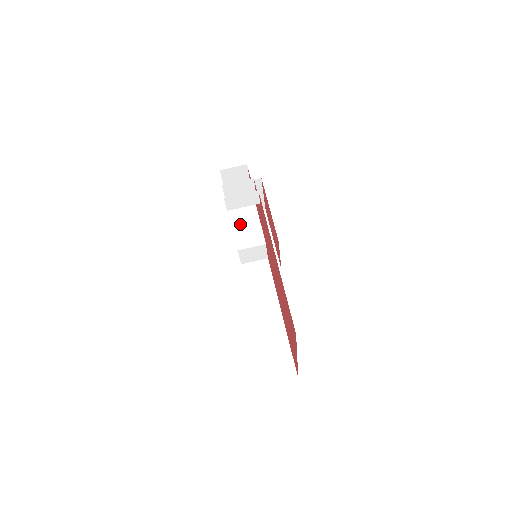
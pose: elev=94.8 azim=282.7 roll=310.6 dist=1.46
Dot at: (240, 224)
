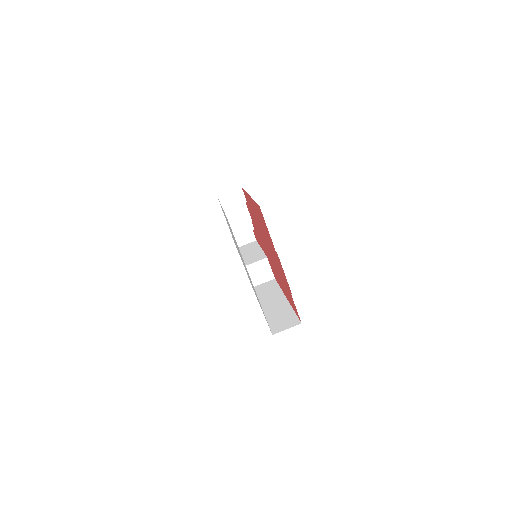
Dot at: (247, 257)
